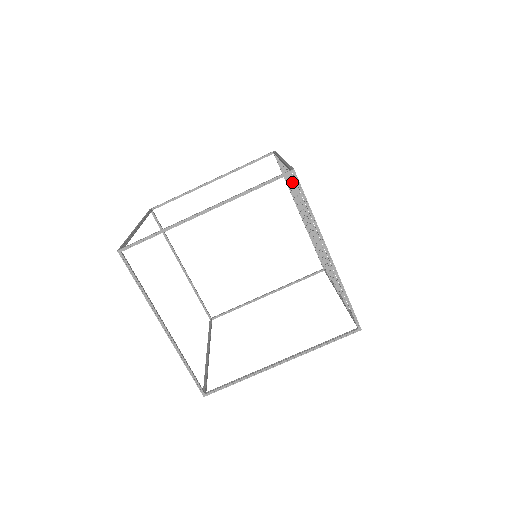
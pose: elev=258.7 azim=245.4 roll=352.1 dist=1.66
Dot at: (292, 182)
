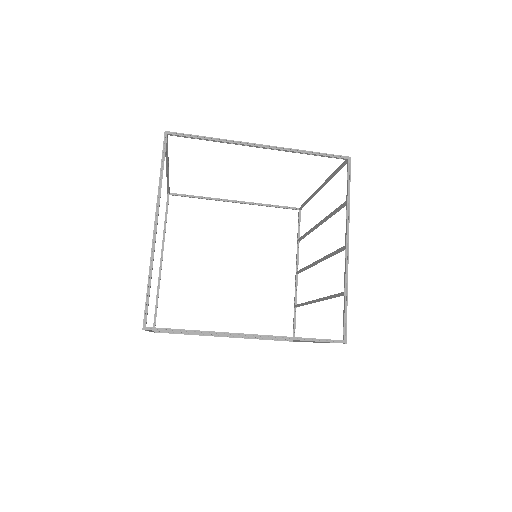
Dot at: (337, 253)
